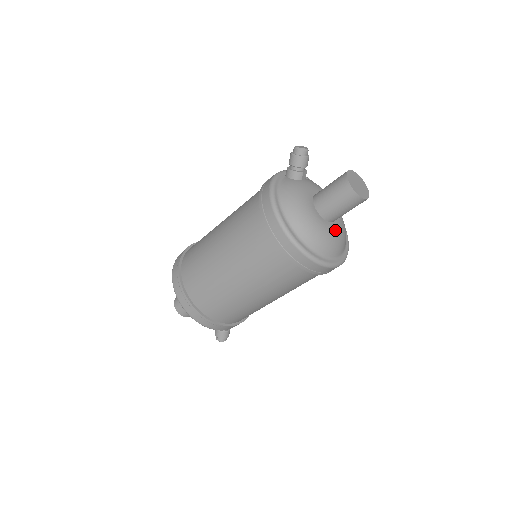
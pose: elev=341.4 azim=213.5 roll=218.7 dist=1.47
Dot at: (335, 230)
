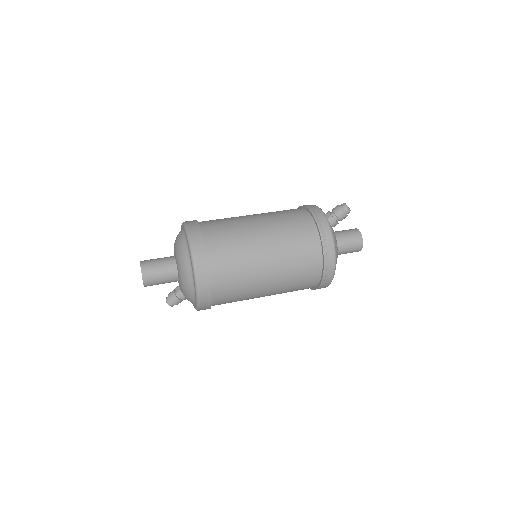
Dot at: occluded
